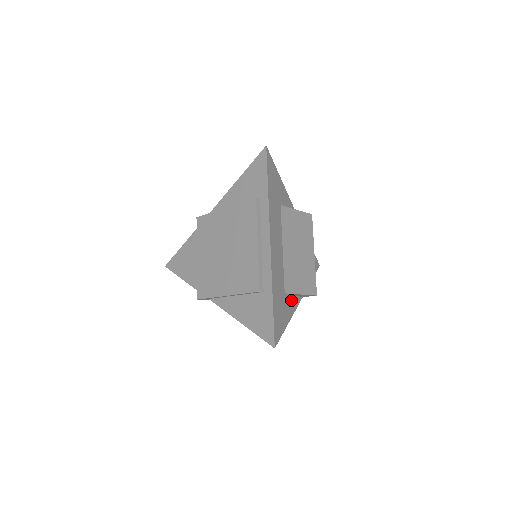
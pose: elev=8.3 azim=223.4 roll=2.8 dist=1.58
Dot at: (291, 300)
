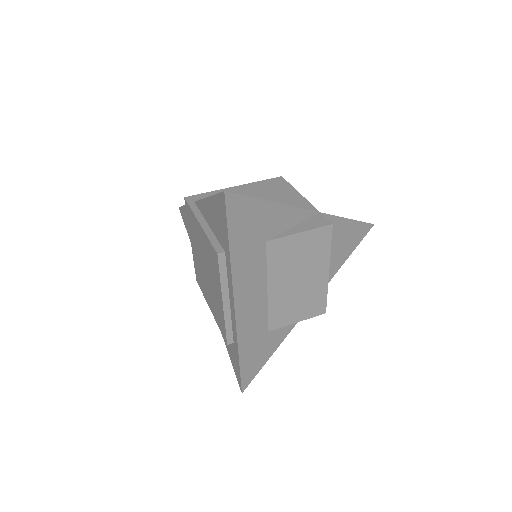
Dot at: occluded
